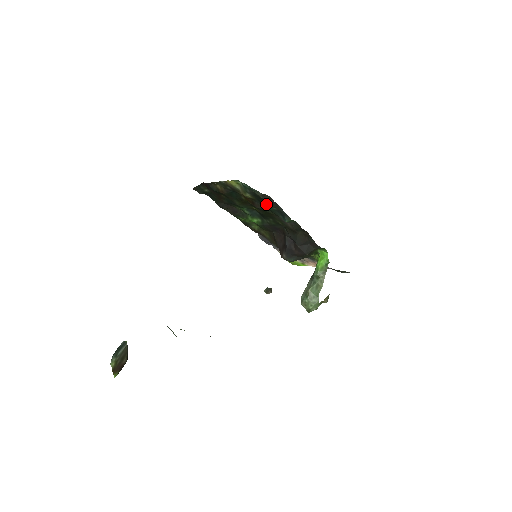
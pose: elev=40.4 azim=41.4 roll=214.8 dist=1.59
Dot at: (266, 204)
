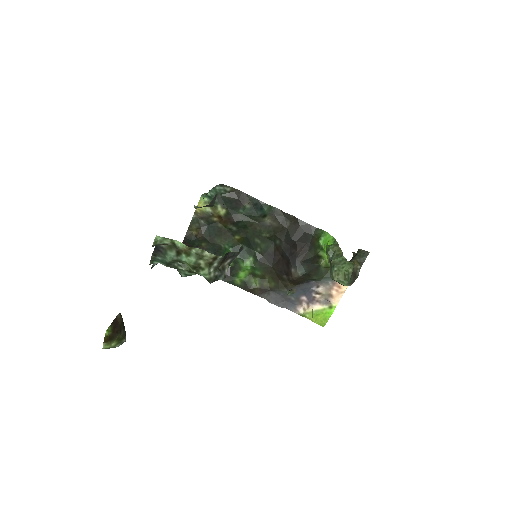
Dot at: (239, 206)
